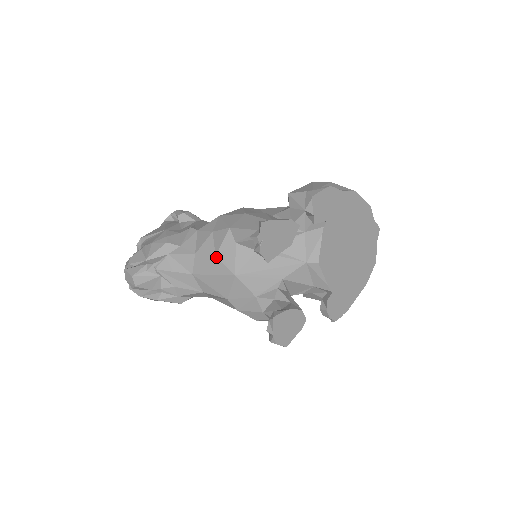
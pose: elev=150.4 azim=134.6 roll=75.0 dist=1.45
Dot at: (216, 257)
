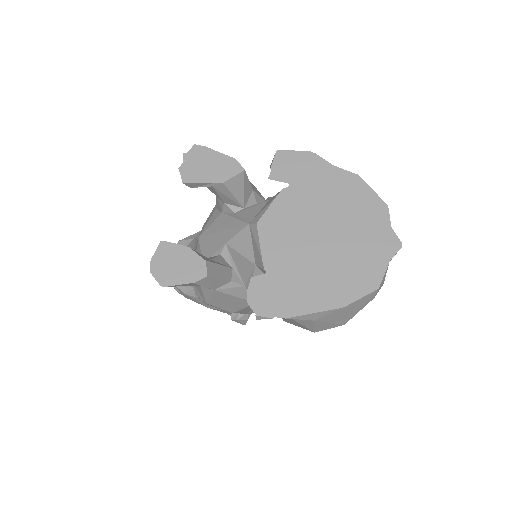
Dot at: occluded
